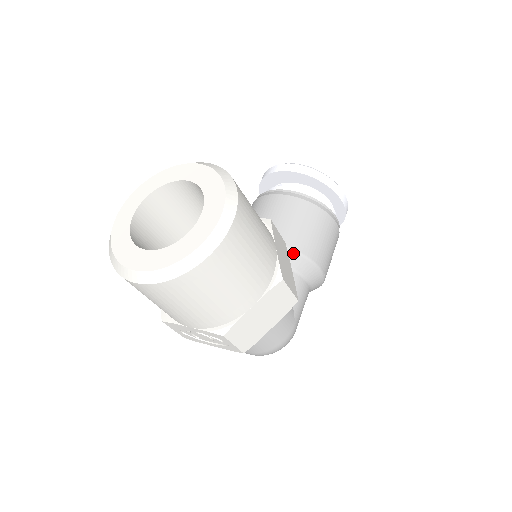
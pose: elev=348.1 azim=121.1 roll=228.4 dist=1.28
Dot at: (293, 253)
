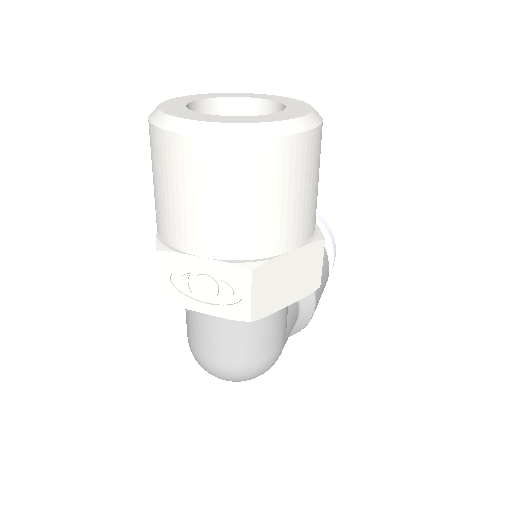
Dot at: occluded
